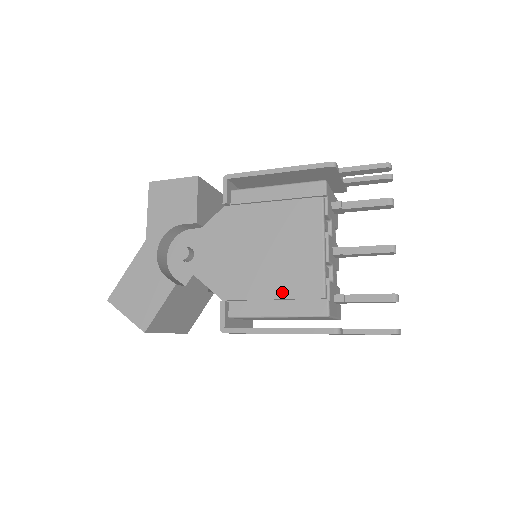
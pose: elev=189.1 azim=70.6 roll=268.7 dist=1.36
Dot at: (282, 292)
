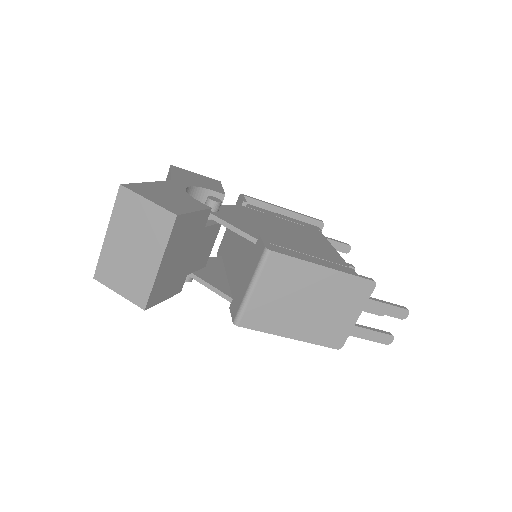
Dot at: (313, 254)
